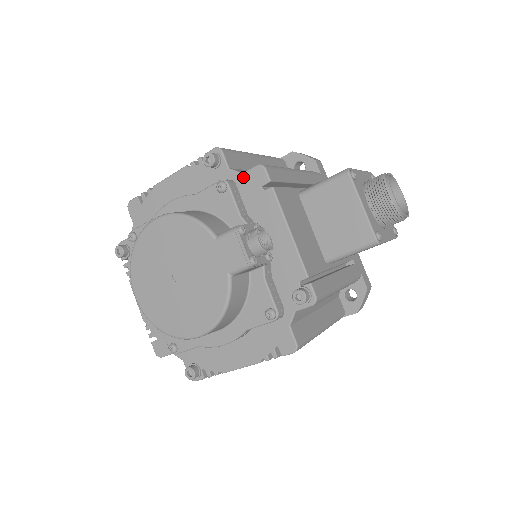
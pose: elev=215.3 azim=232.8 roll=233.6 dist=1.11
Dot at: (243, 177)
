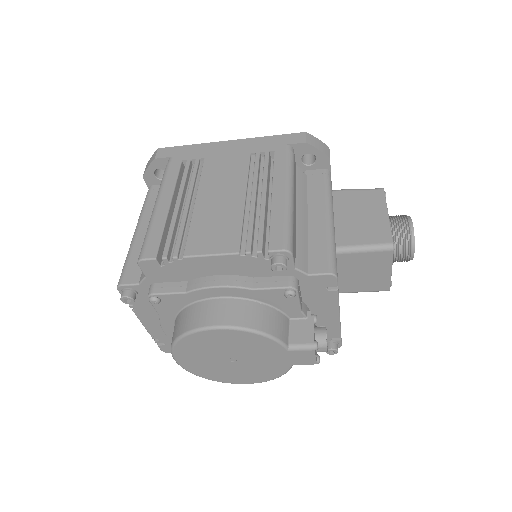
Dot at: (309, 278)
